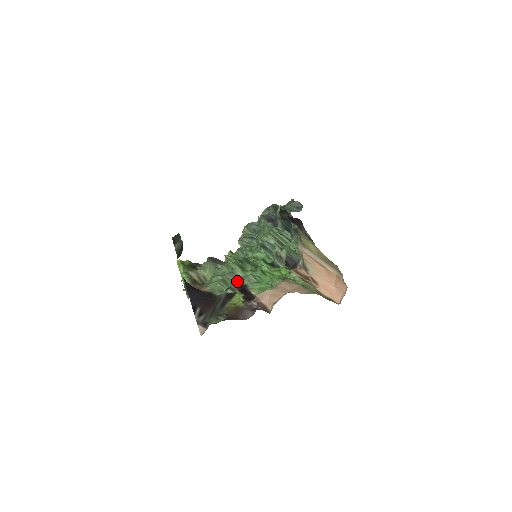
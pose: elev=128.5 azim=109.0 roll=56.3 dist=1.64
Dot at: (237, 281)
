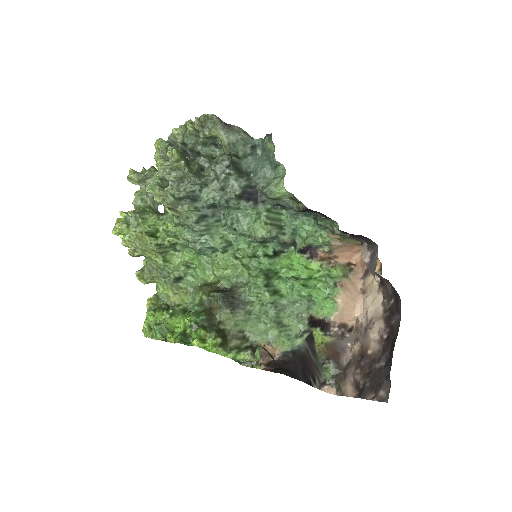
Dot at: (293, 315)
